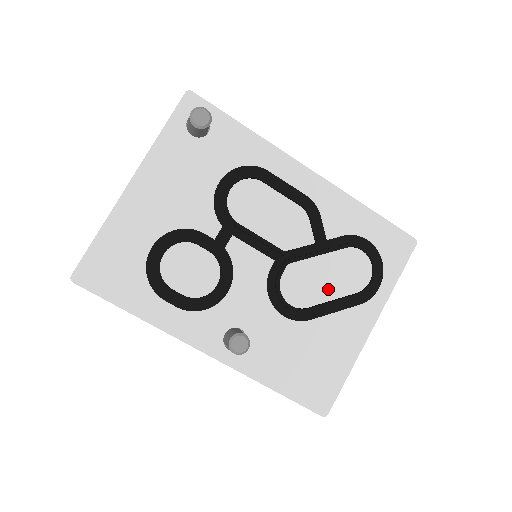
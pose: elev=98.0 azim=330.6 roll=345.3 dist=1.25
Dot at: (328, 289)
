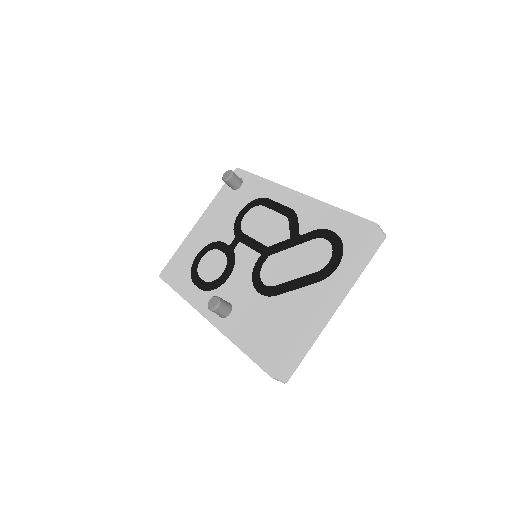
Dot at: (294, 271)
